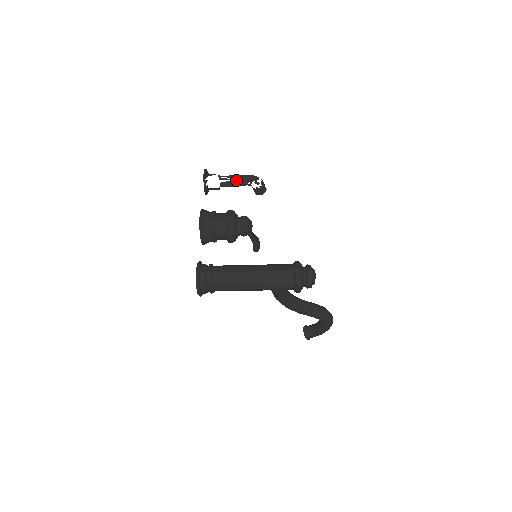
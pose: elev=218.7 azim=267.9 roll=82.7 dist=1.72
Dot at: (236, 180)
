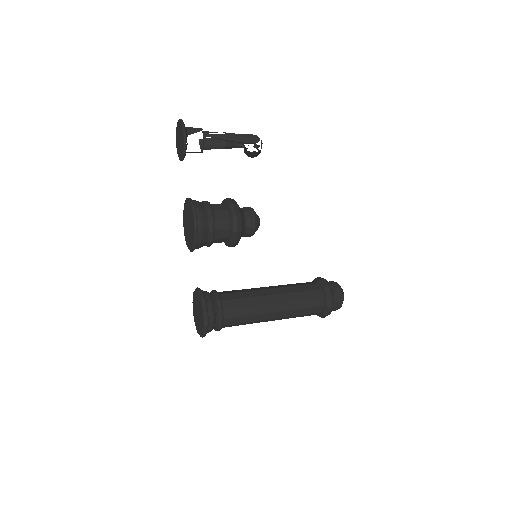
Dot at: (229, 142)
